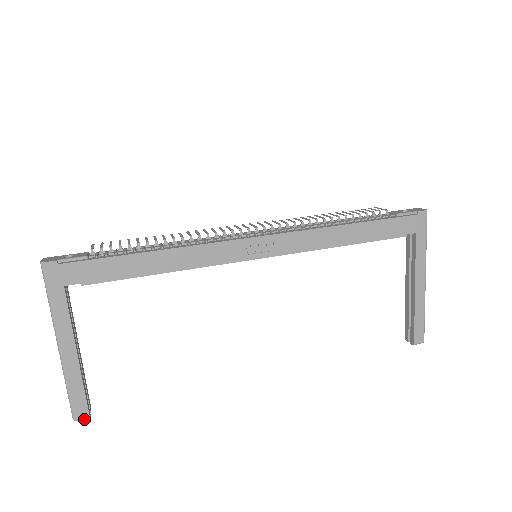
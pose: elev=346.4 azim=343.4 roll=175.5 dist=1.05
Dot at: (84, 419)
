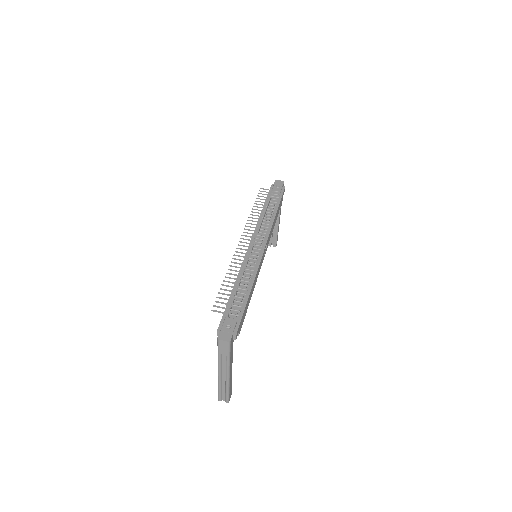
Dot at: occluded
